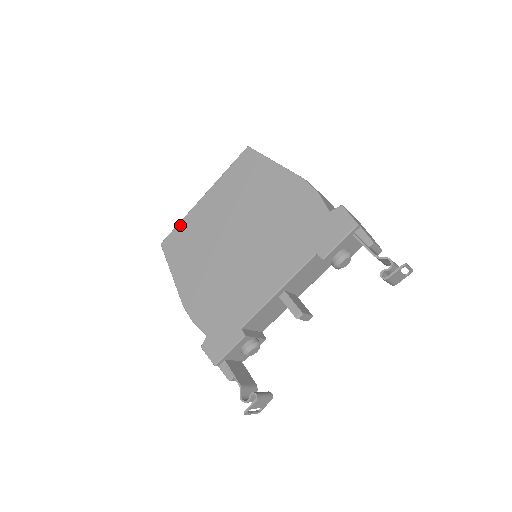
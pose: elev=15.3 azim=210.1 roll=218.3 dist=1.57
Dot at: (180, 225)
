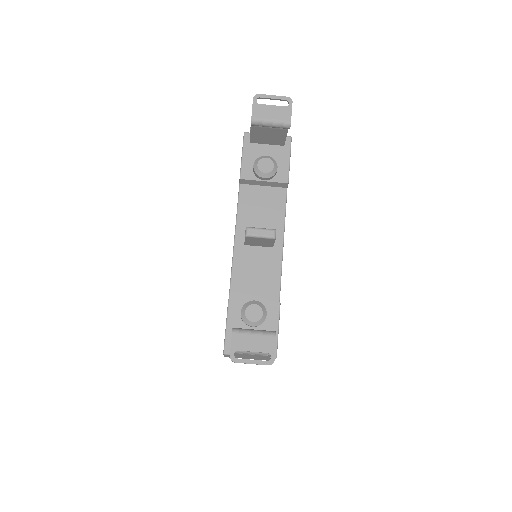
Dot at: occluded
